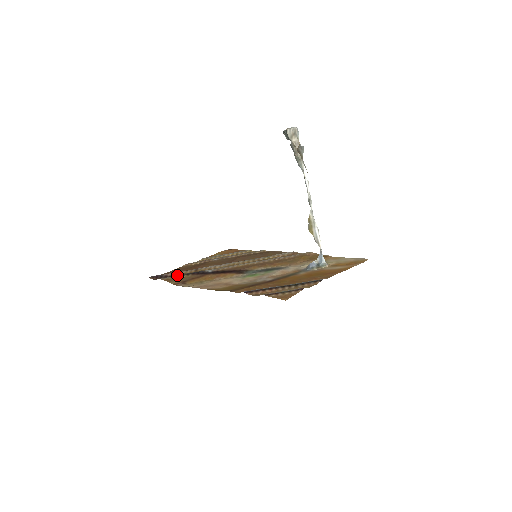
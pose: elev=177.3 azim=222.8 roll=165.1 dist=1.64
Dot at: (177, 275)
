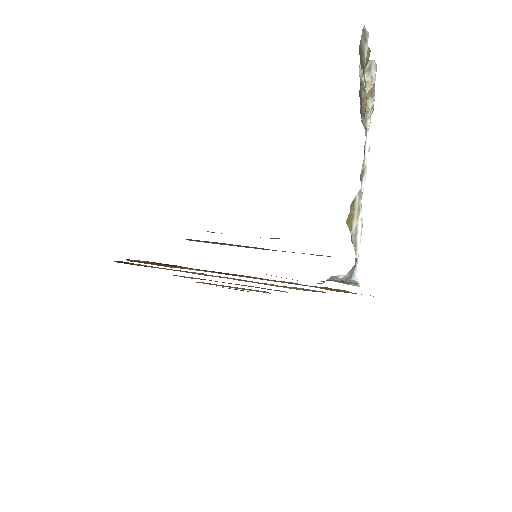
Dot at: occluded
